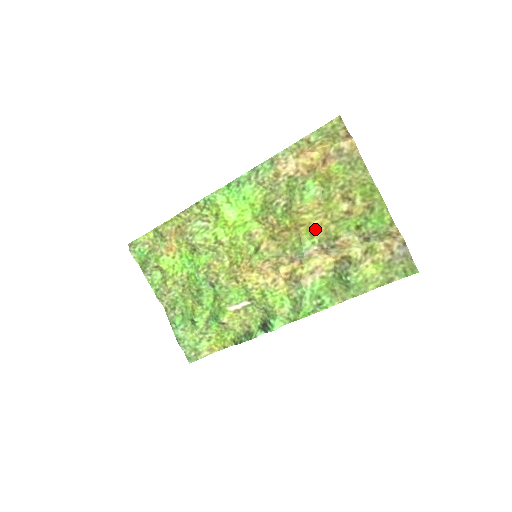
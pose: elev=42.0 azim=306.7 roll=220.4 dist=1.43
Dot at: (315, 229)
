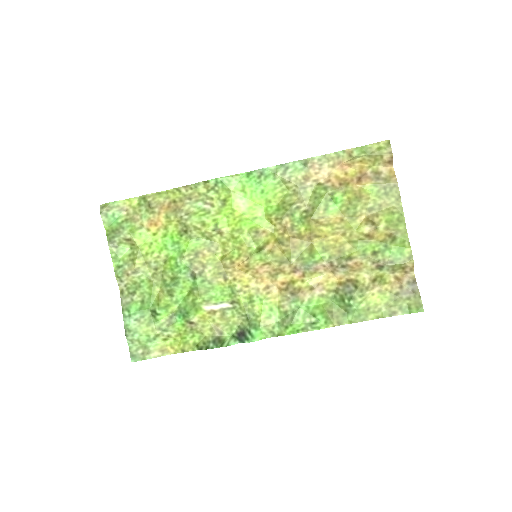
Dot at: (329, 244)
